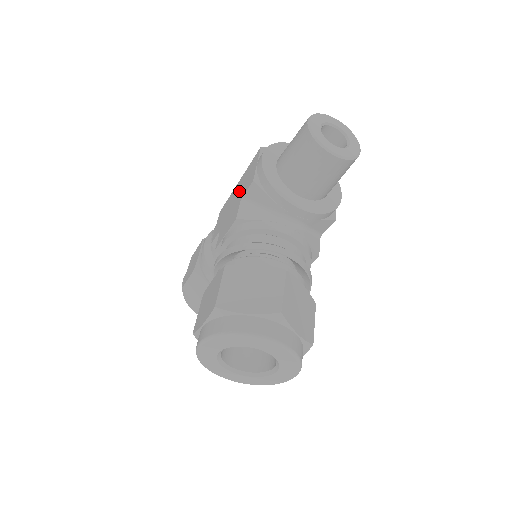
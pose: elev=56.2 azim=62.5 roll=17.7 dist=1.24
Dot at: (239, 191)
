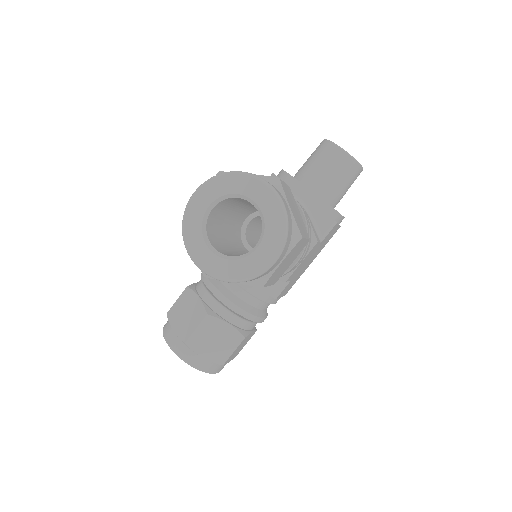
Dot at: occluded
